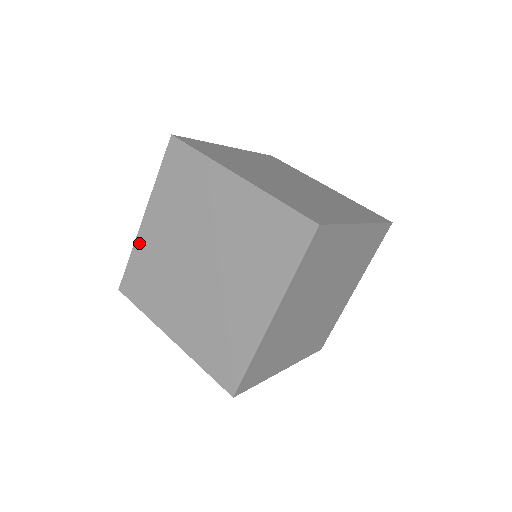
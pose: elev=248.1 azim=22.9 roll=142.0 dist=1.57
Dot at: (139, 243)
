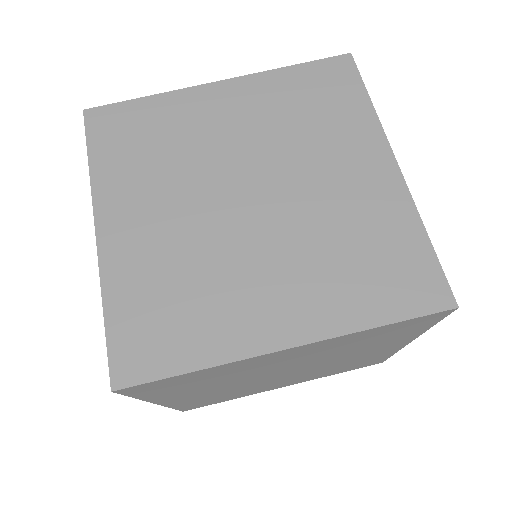
Dot at: (111, 272)
